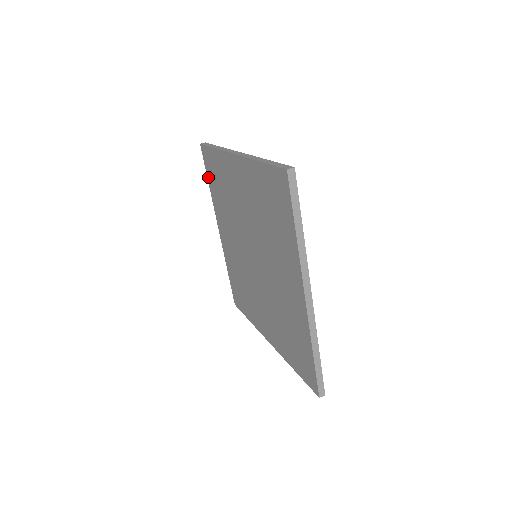
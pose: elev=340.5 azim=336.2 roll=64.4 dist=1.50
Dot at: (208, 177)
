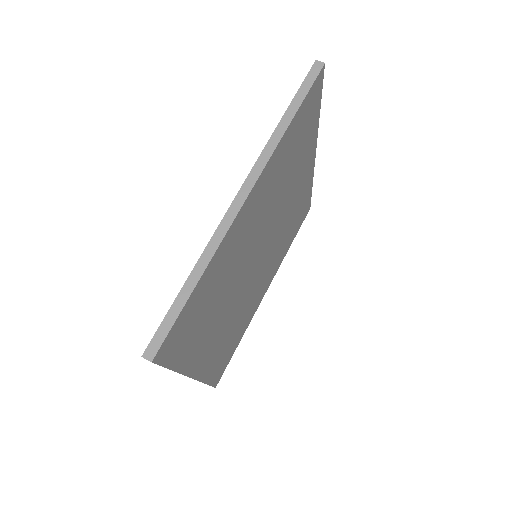
Dot at: occluded
